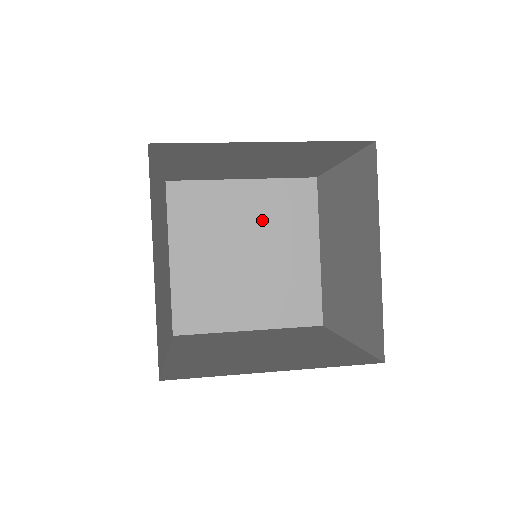
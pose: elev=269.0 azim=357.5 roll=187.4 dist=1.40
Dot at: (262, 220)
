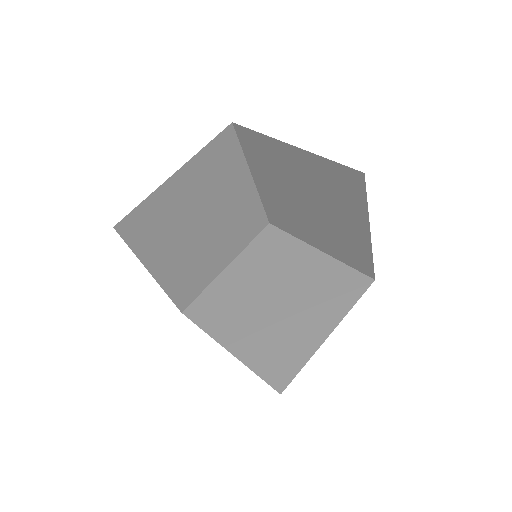
Dot at: (314, 185)
